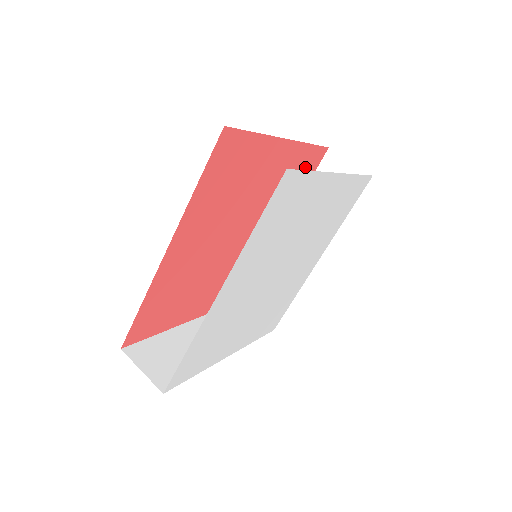
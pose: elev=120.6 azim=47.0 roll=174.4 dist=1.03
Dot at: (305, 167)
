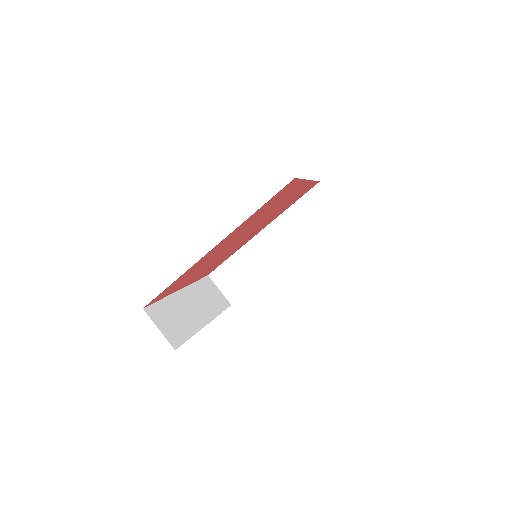
Dot at: (302, 193)
